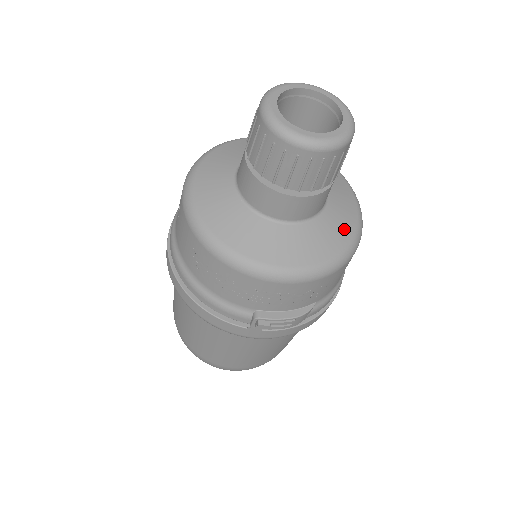
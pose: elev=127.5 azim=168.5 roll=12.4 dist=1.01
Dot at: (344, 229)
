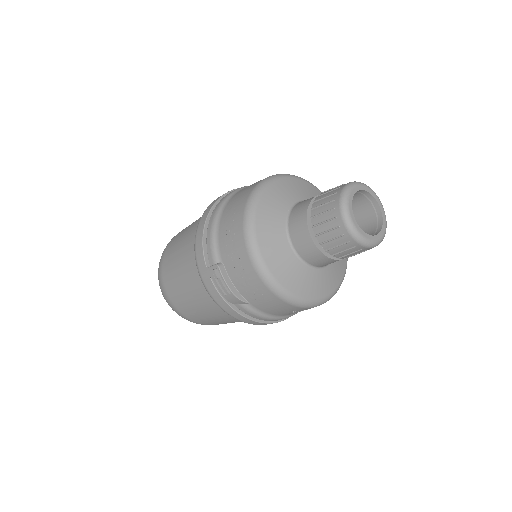
Dot at: (309, 289)
